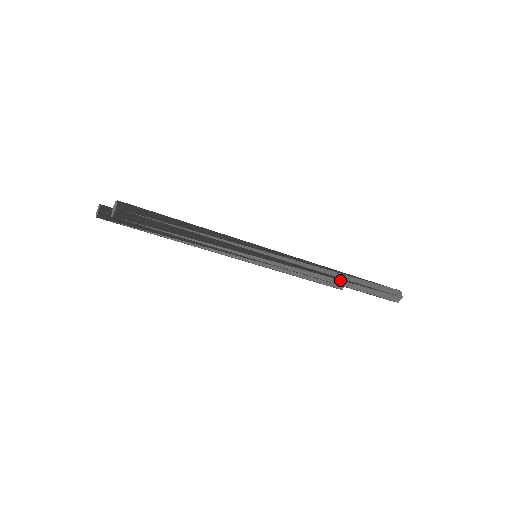
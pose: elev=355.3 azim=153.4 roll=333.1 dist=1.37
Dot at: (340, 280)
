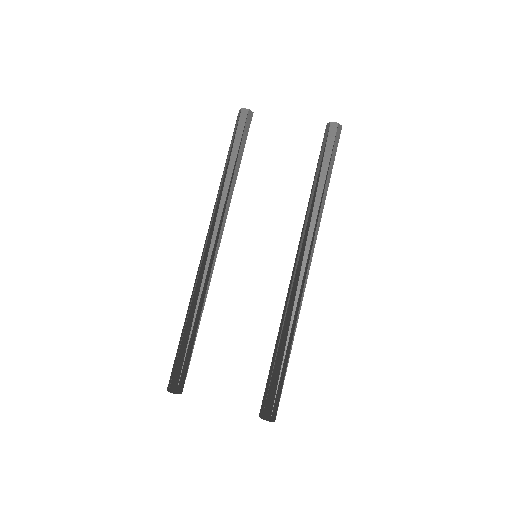
Dot at: (323, 204)
